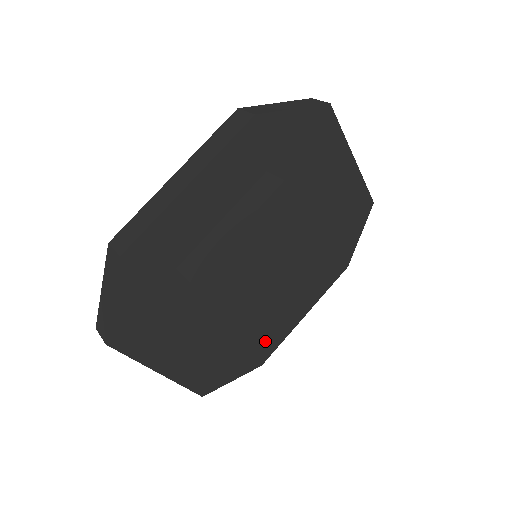
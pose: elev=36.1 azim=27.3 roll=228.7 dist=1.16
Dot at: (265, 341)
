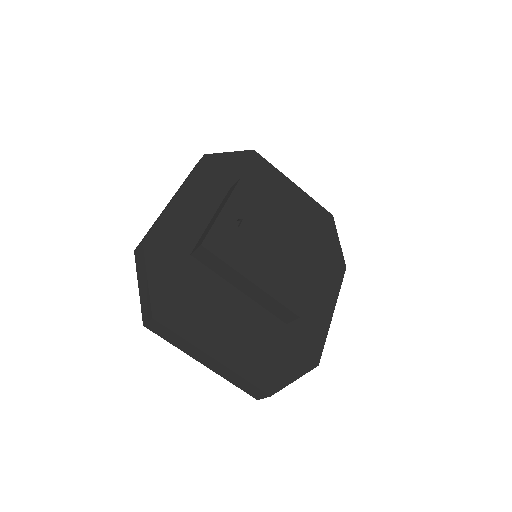
Dot at: (297, 313)
